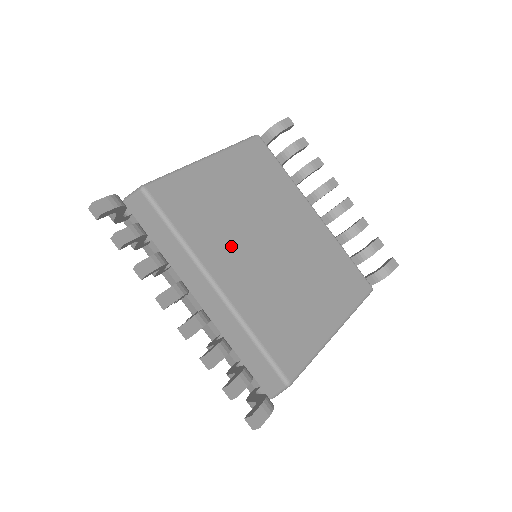
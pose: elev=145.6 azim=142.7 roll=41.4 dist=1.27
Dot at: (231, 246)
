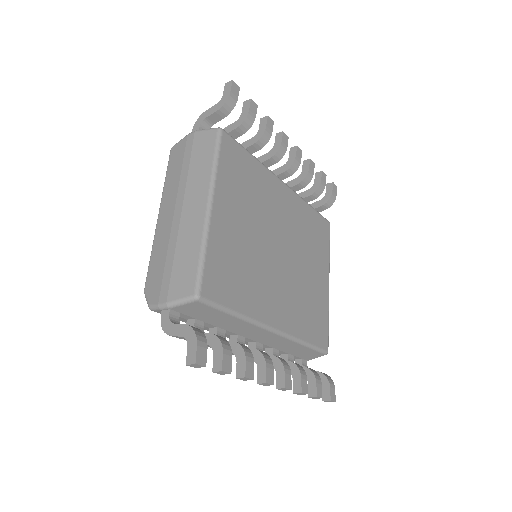
Dot at: (266, 285)
